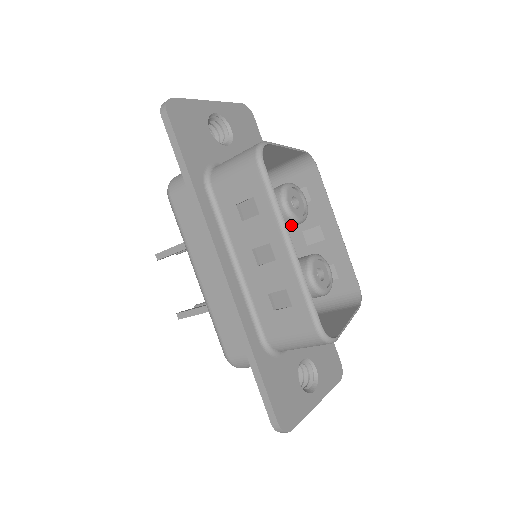
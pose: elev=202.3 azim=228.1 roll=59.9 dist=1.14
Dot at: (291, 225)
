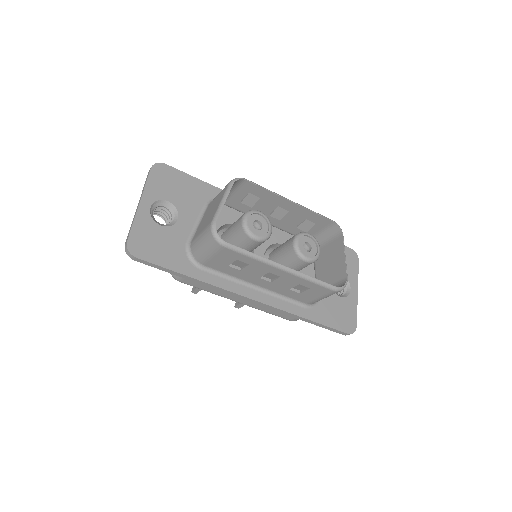
Dot at: occluded
